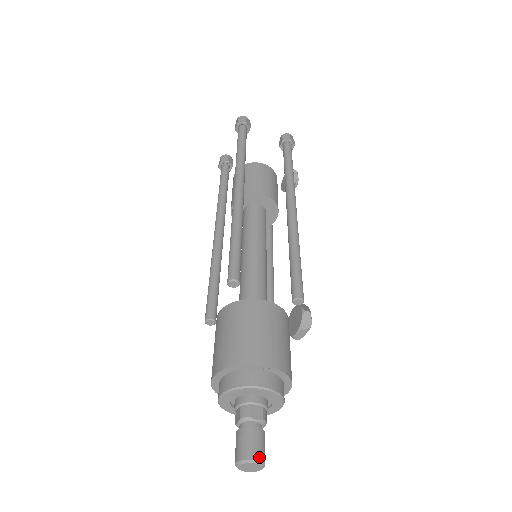
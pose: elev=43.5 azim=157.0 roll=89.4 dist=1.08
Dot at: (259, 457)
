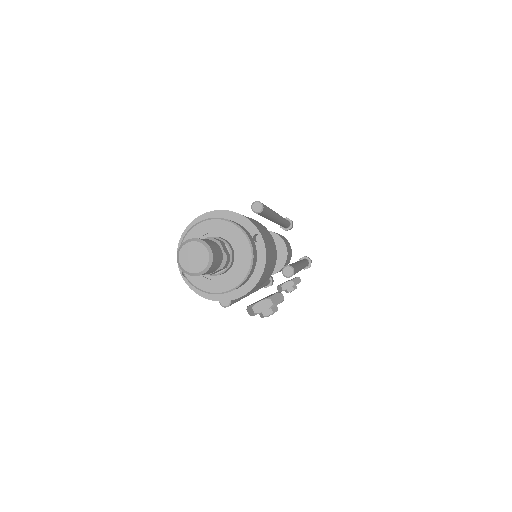
Dot at: (214, 253)
